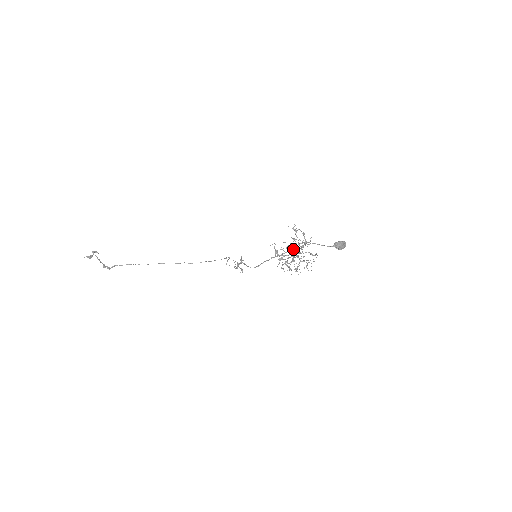
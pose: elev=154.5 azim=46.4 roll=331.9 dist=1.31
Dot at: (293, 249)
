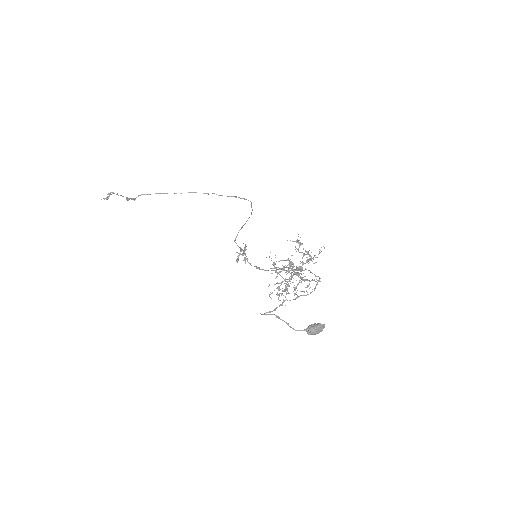
Dot at: (289, 272)
